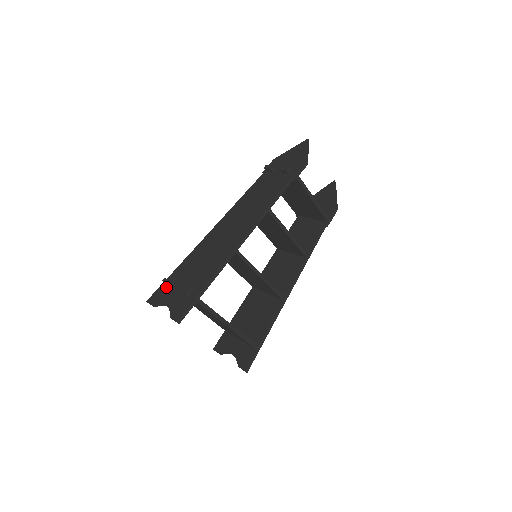
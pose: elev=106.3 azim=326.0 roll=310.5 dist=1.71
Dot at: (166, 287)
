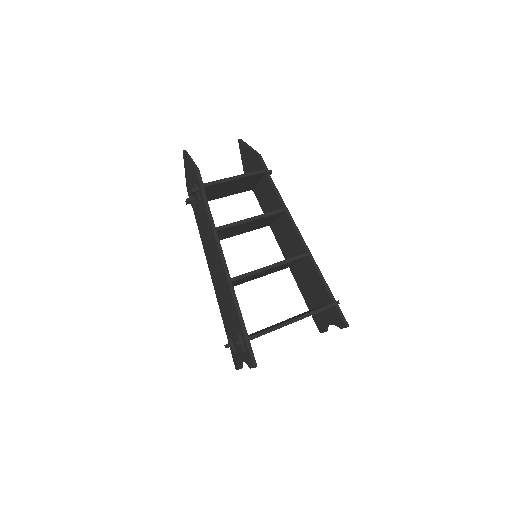
Dot at: occluded
